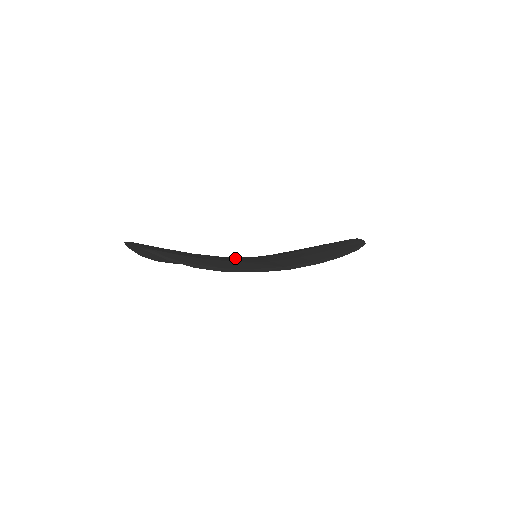
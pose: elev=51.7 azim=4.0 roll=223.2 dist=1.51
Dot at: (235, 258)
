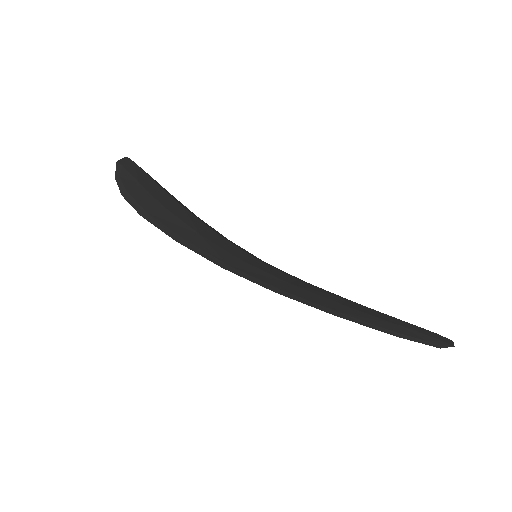
Dot at: (220, 237)
